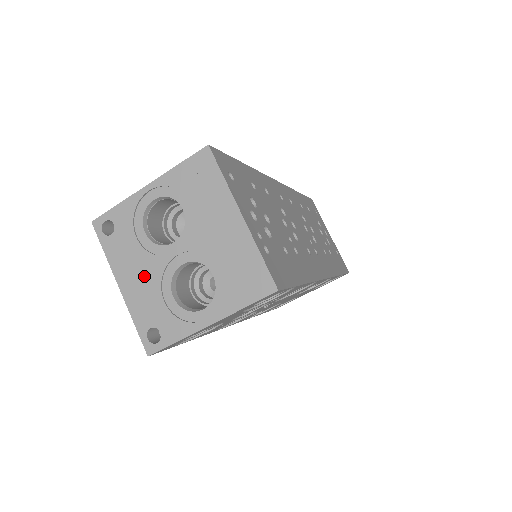
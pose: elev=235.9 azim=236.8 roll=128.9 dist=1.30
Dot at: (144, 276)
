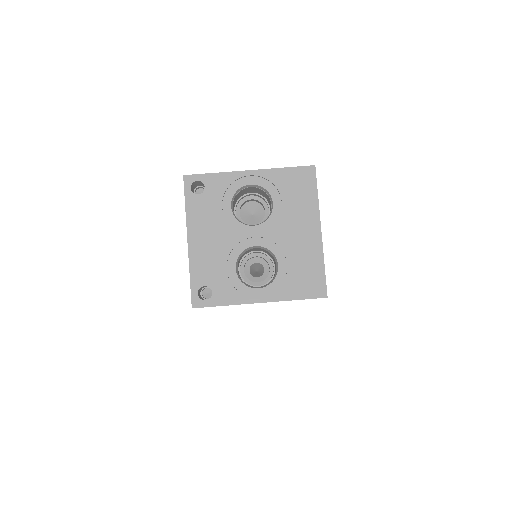
Dot at: (216, 241)
